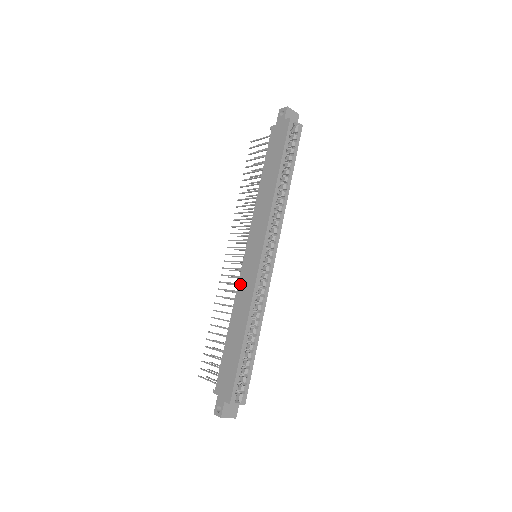
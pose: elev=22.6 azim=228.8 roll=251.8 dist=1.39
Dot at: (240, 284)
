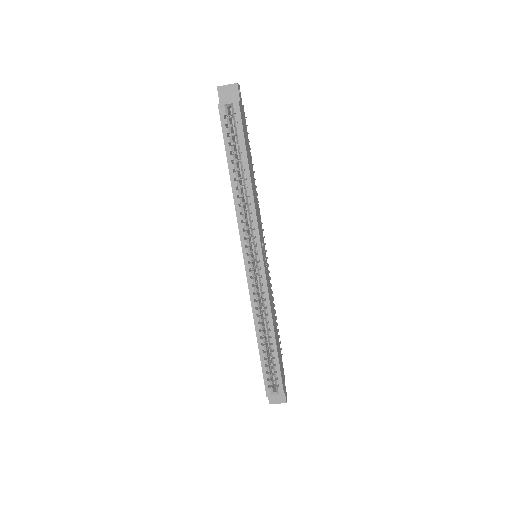
Dot at: occluded
